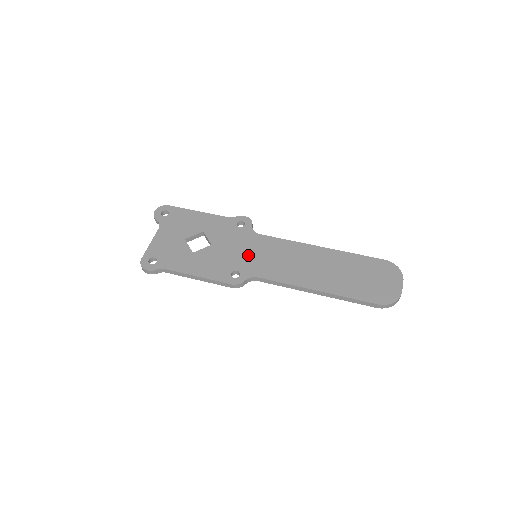
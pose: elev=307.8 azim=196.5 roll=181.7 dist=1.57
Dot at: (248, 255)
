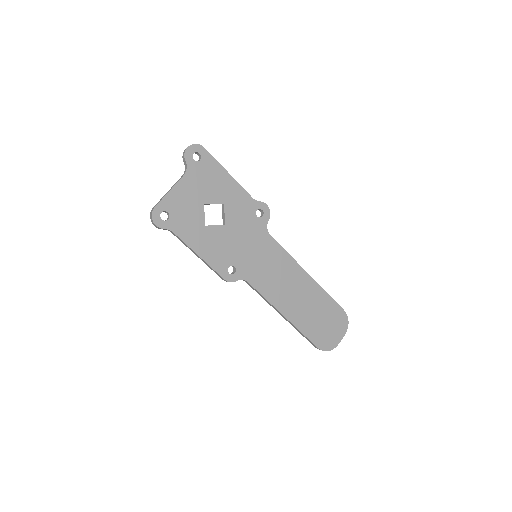
Dot at: (251, 254)
